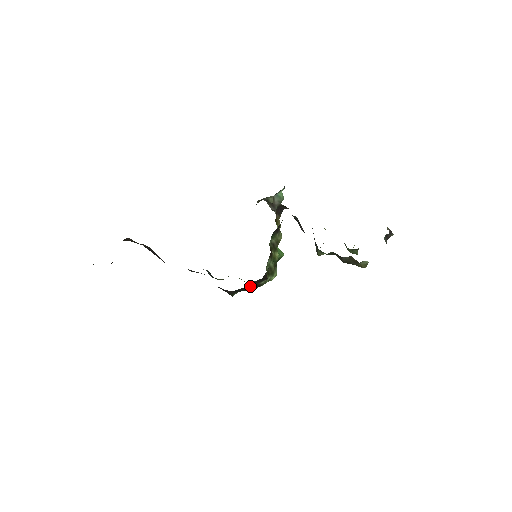
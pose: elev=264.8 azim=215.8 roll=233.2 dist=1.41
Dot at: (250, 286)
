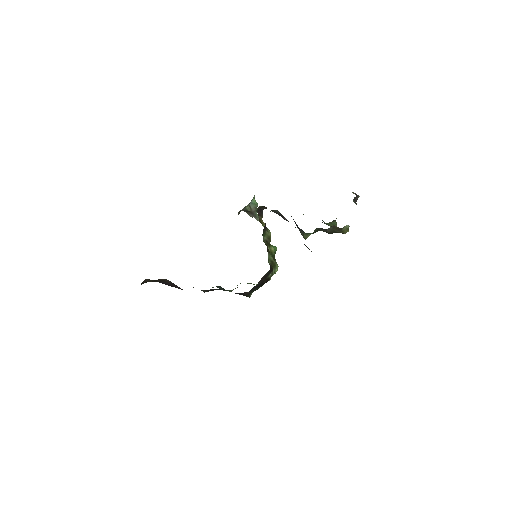
Dot at: (261, 282)
